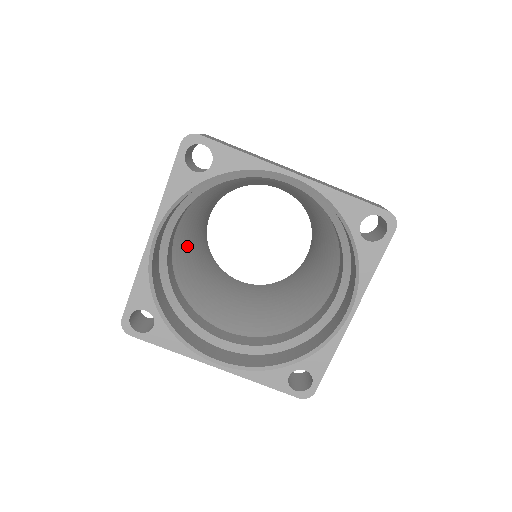
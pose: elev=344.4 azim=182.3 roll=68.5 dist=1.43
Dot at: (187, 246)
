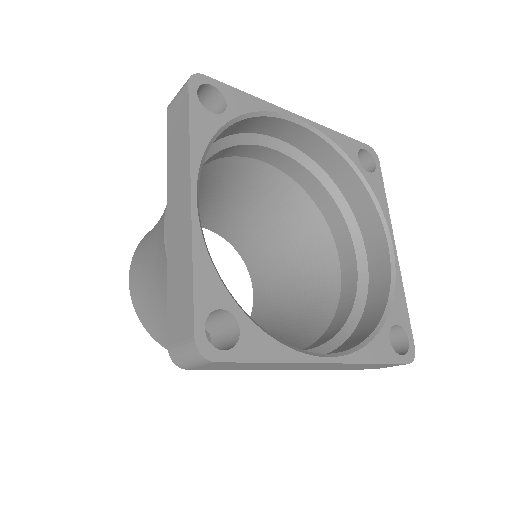
Dot at: occluded
